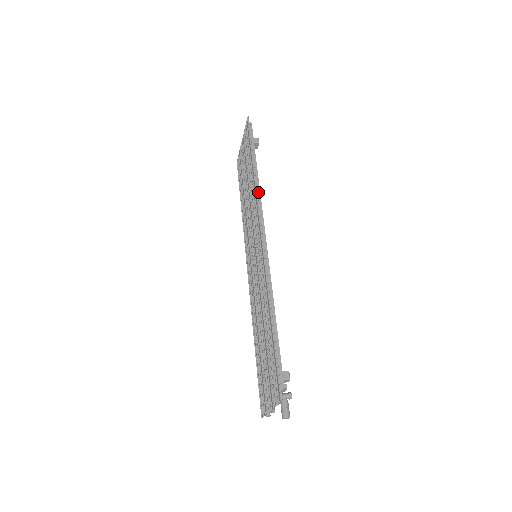
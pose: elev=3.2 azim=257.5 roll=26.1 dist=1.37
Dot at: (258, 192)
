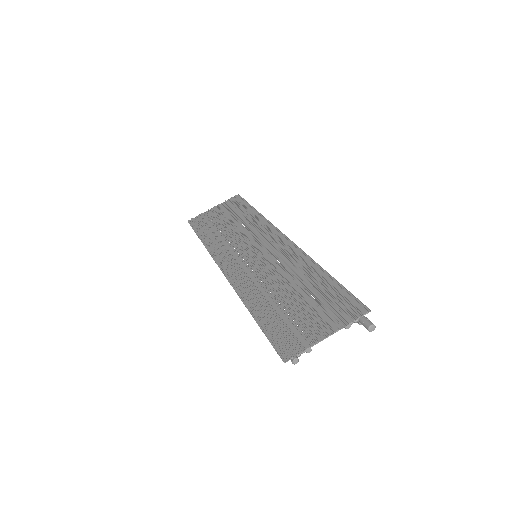
Dot at: occluded
